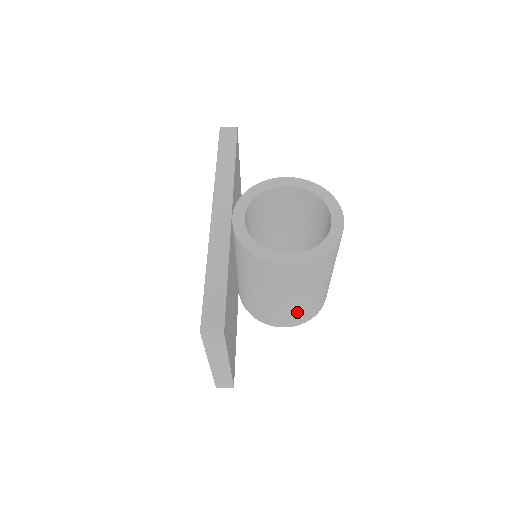
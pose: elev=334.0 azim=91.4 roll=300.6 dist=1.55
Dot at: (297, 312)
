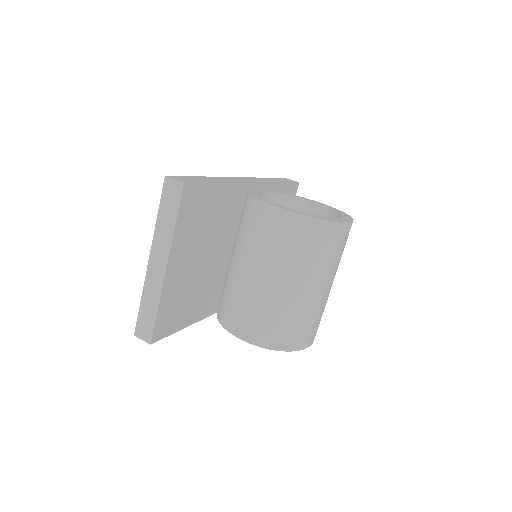
Dot at: (264, 312)
